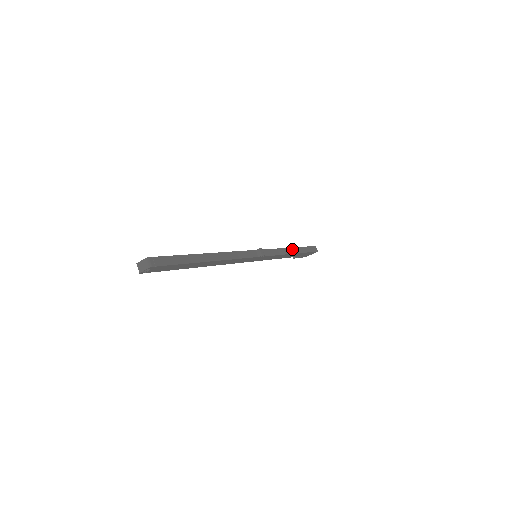
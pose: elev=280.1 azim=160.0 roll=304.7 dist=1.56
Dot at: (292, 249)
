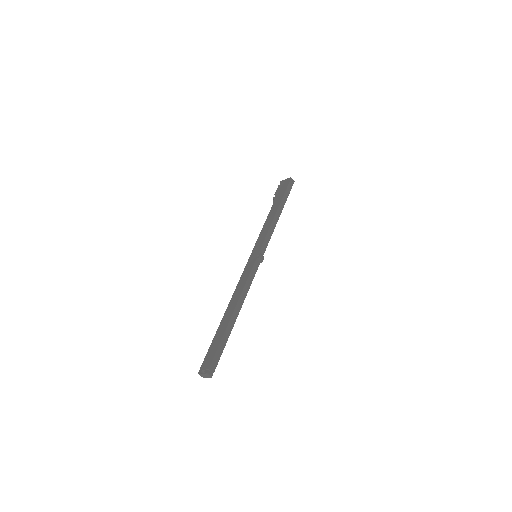
Dot at: (277, 213)
